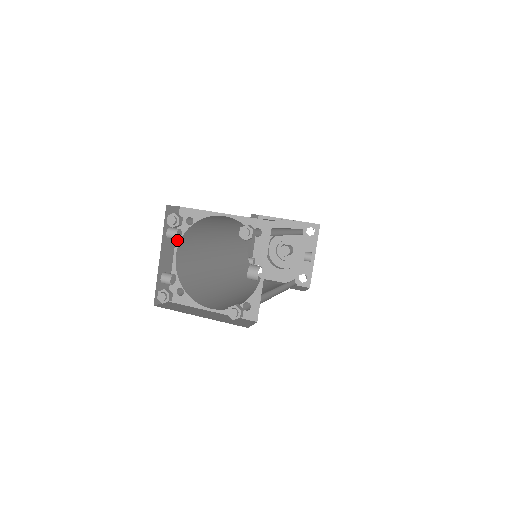
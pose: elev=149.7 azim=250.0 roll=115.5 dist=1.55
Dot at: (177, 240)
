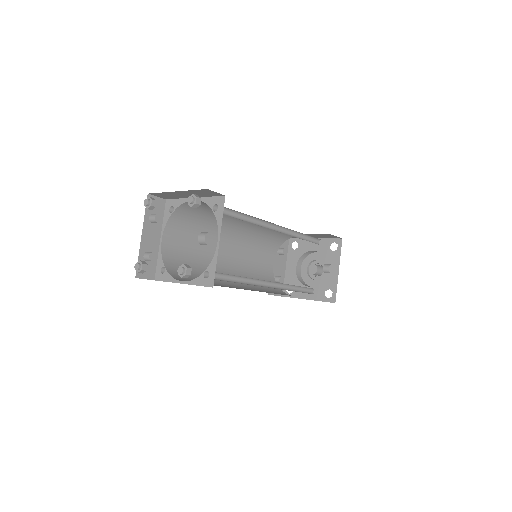
Dot at: (163, 227)
